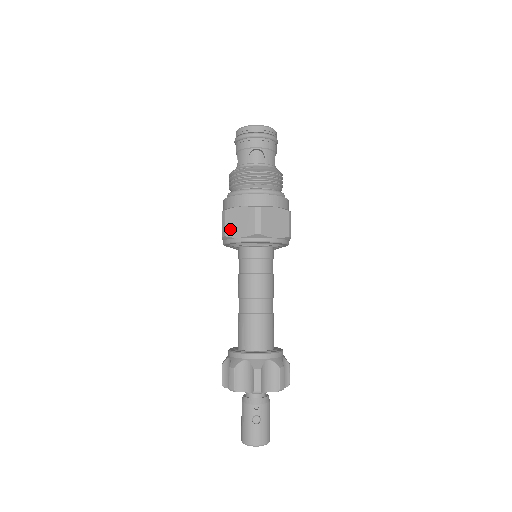
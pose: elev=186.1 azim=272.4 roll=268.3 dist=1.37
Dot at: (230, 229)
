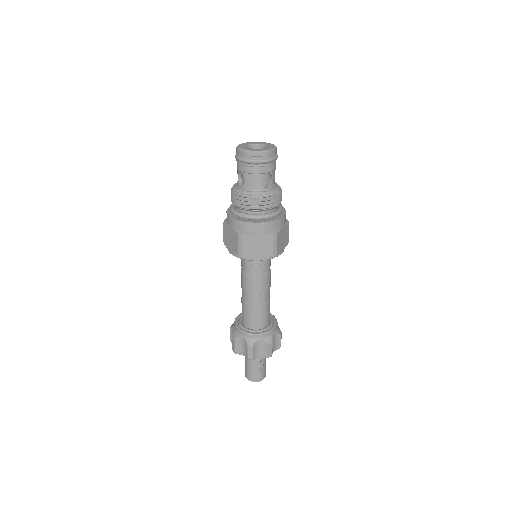
Dot at: (248, 251)
